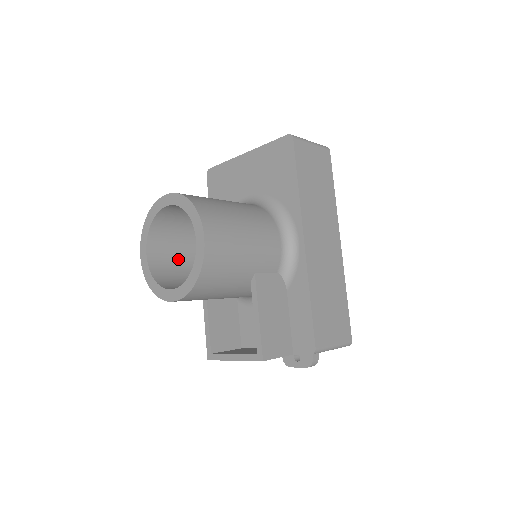
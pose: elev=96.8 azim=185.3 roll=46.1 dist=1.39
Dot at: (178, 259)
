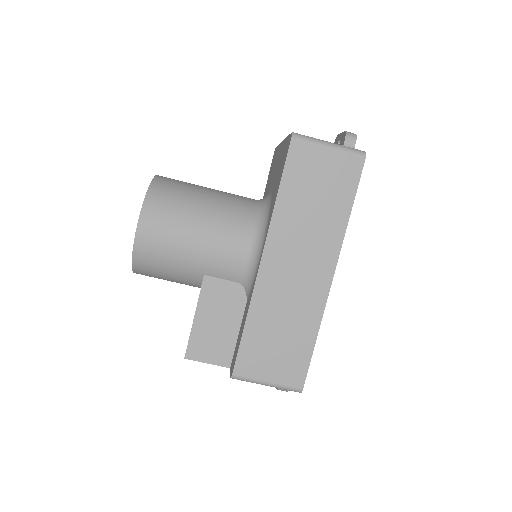
Dot at: occluded
